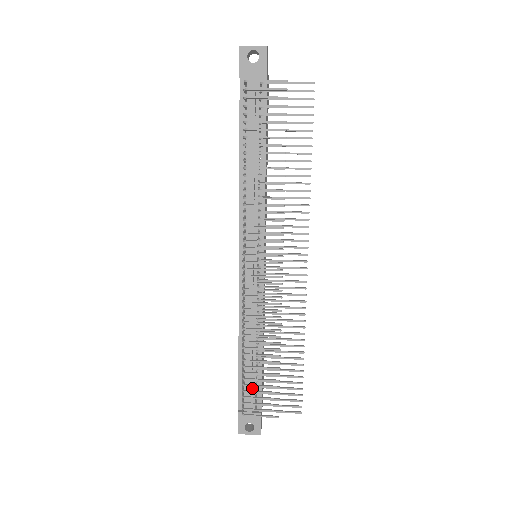
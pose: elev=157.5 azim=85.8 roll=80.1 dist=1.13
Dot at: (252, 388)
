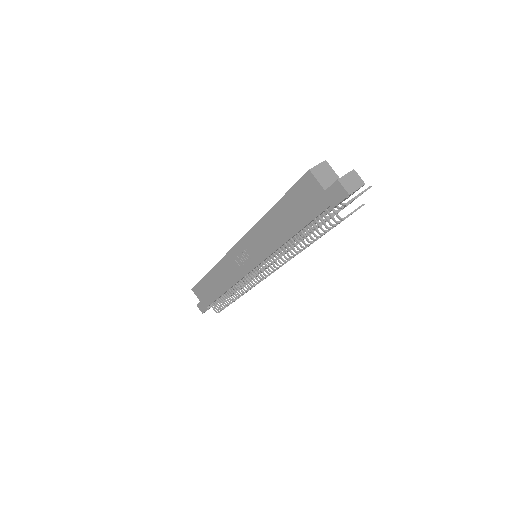
Dot at: occluded
